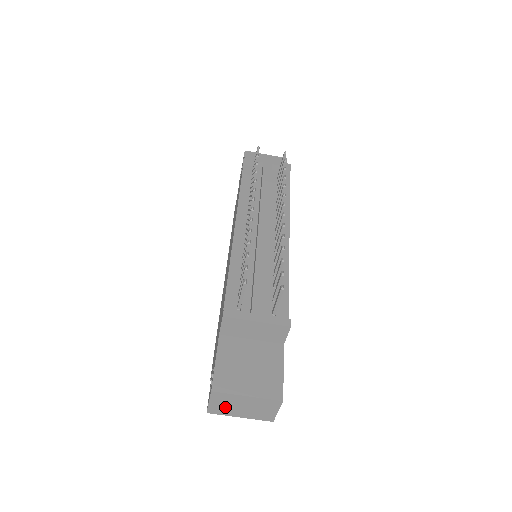
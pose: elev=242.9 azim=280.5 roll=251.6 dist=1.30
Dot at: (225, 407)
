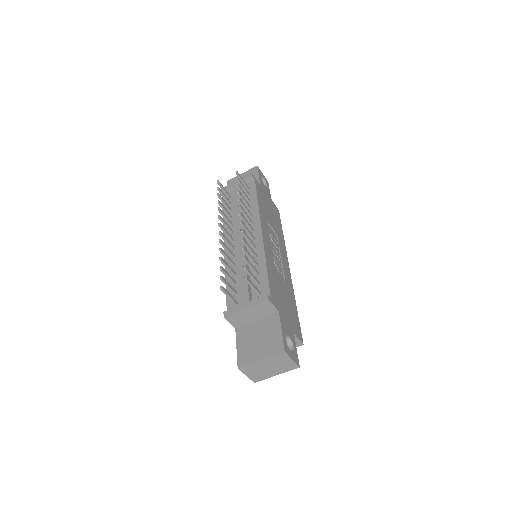
Dot at: (259, 374)
